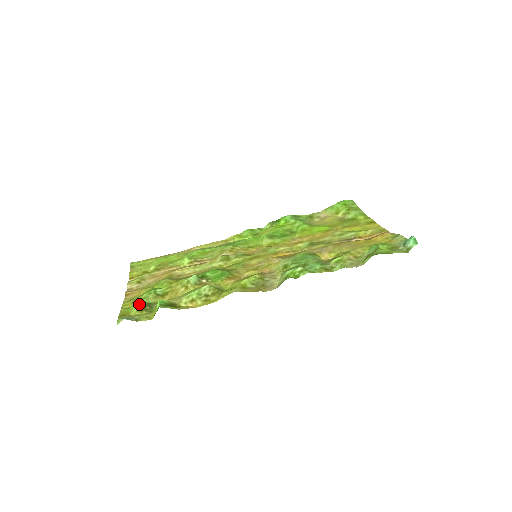
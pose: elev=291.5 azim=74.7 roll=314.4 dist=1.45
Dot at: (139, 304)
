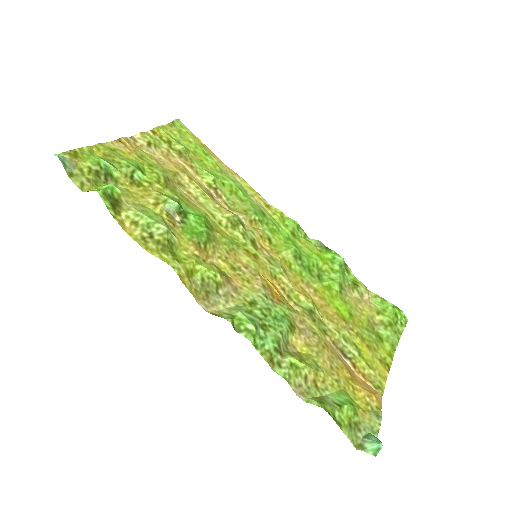
Dot at: (100, 163)
